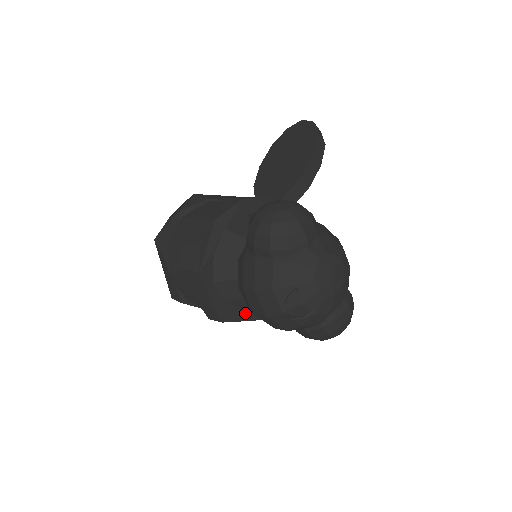
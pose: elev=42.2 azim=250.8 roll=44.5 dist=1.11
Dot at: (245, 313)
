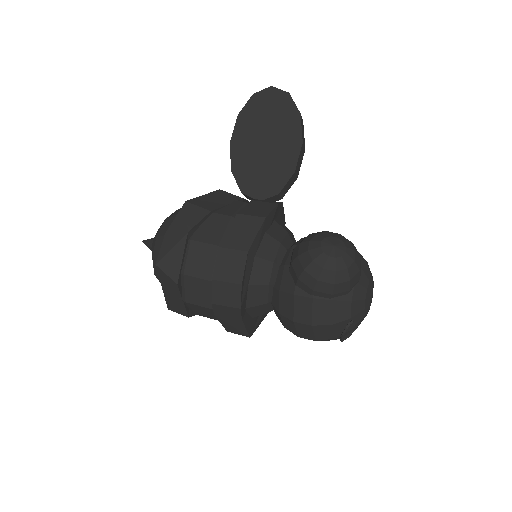
Dot at: (260, 318)
